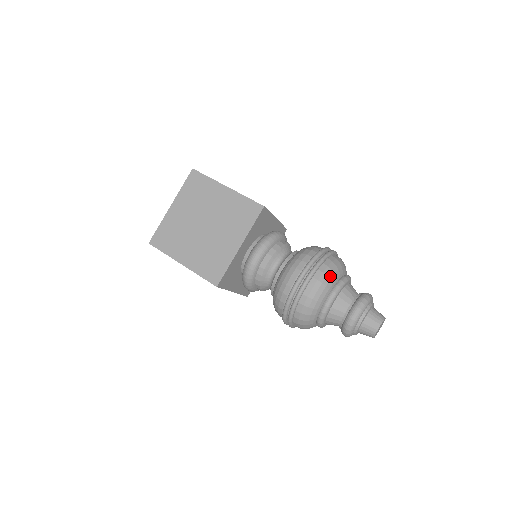
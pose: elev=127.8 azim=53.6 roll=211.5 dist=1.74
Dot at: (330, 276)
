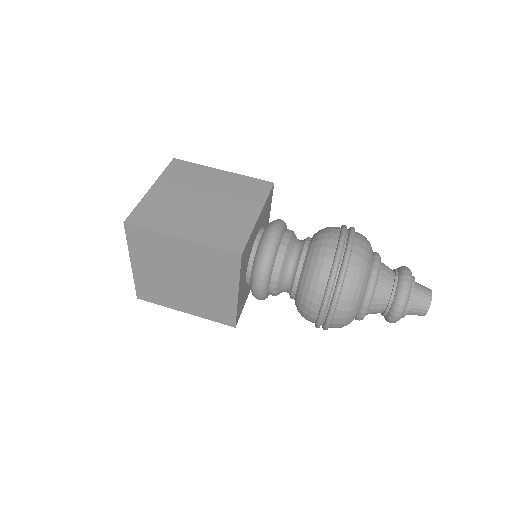
Dot at: (368, 241)
